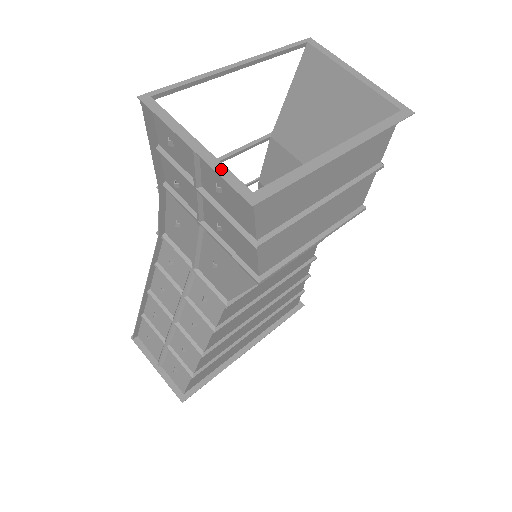
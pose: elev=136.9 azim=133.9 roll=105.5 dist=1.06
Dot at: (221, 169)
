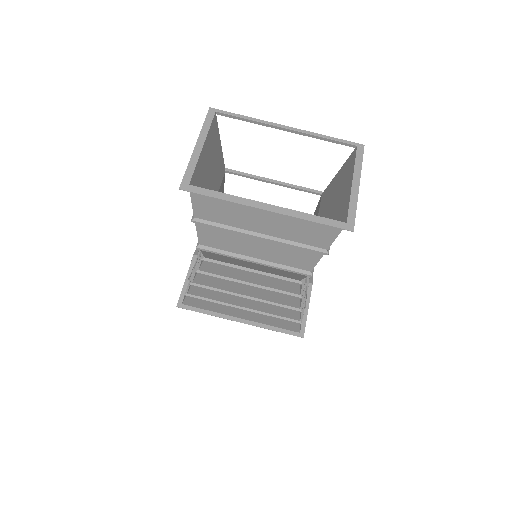
Dot at: (192, 164)
